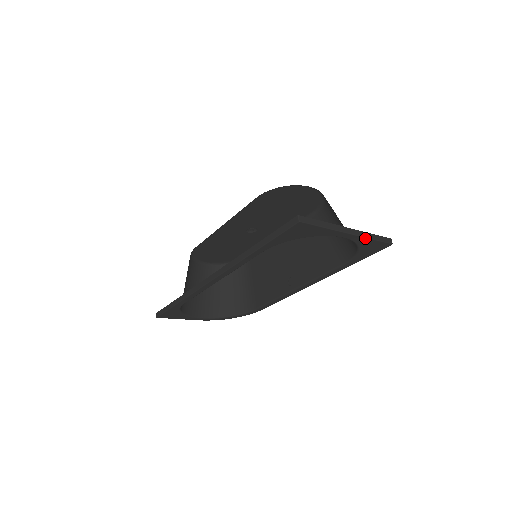
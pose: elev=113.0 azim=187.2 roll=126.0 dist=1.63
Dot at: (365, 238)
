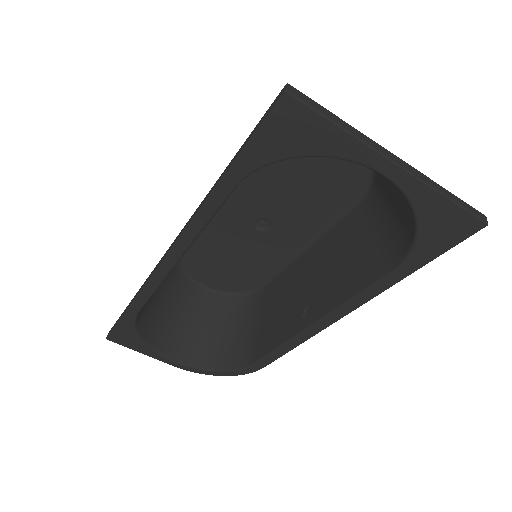
Dot at: (428, 187)
